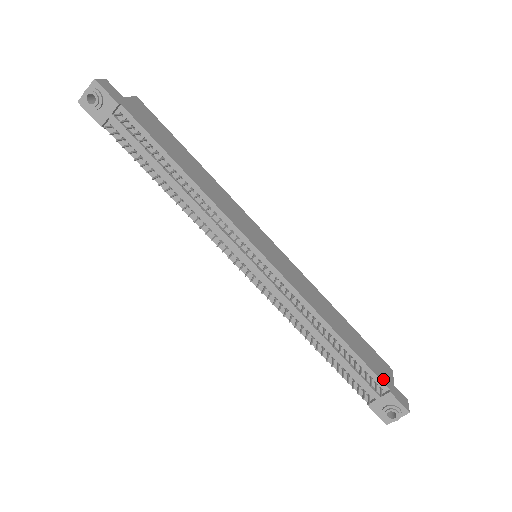
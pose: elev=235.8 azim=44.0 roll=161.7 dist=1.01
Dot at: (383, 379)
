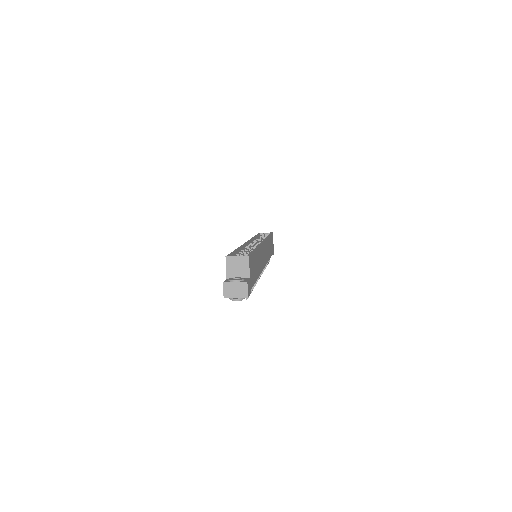
Dot at: occluded
